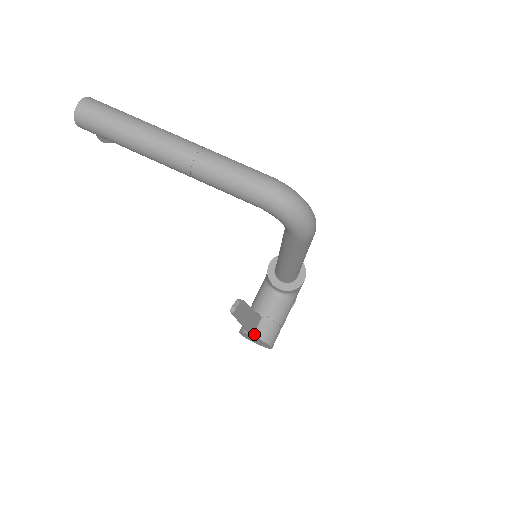
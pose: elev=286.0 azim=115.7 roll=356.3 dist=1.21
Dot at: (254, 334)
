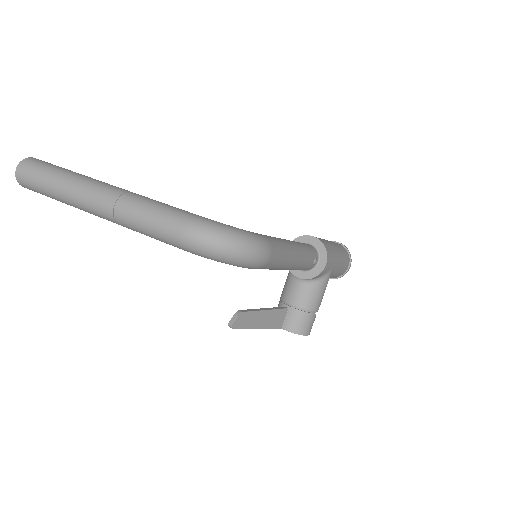
Dot at: (282, 327)
